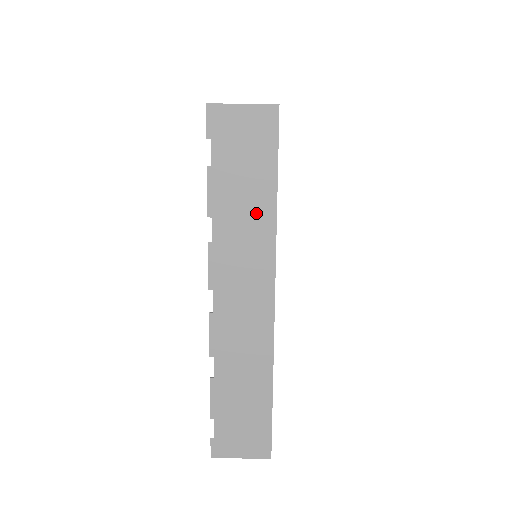
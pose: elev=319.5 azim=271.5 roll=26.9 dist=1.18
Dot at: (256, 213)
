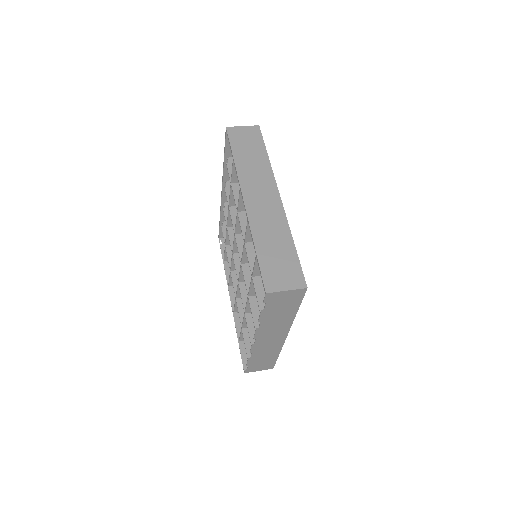
Dot at: (285, 317)
